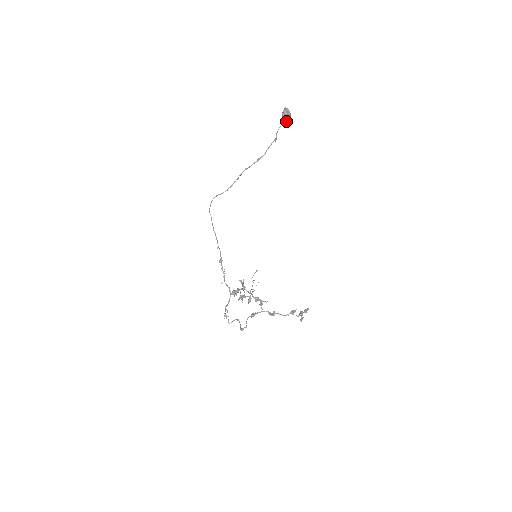
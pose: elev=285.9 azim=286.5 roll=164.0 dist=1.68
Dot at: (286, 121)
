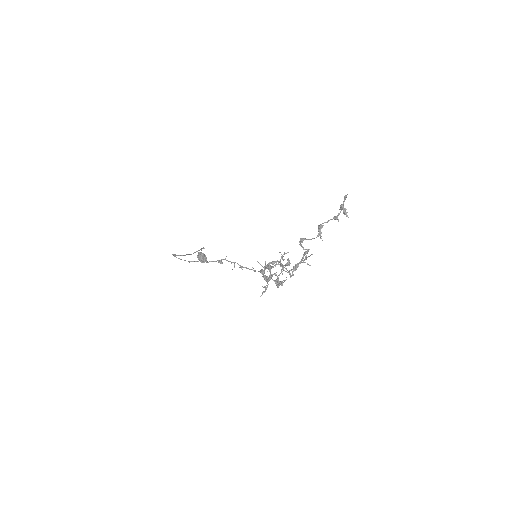
Dot at: (204, 257)
